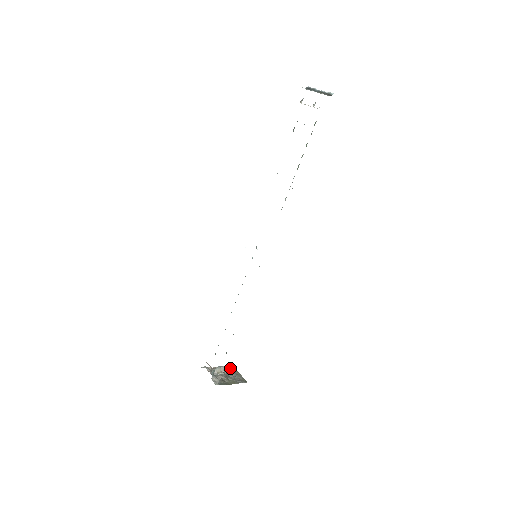
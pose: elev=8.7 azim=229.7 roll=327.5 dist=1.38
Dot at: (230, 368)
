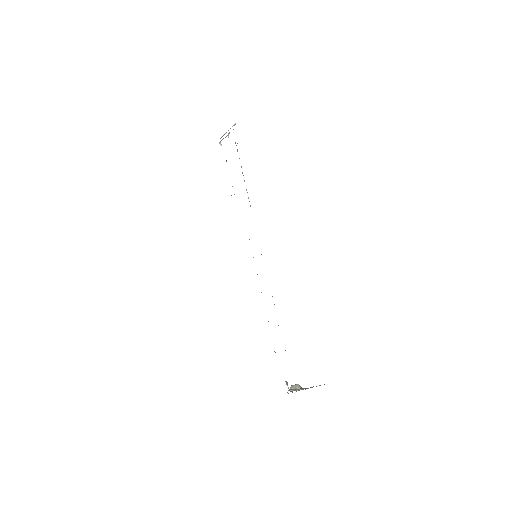
Dot at: occluded
